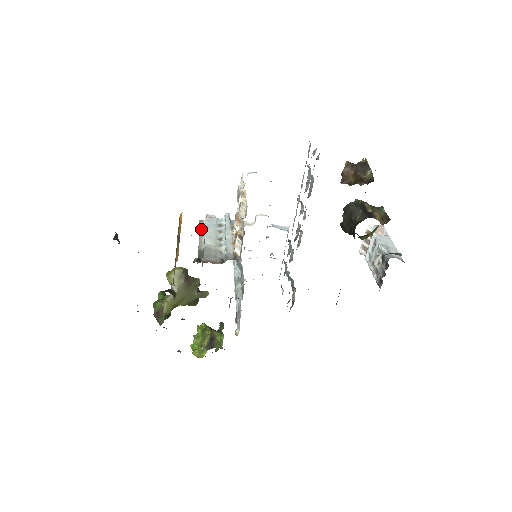
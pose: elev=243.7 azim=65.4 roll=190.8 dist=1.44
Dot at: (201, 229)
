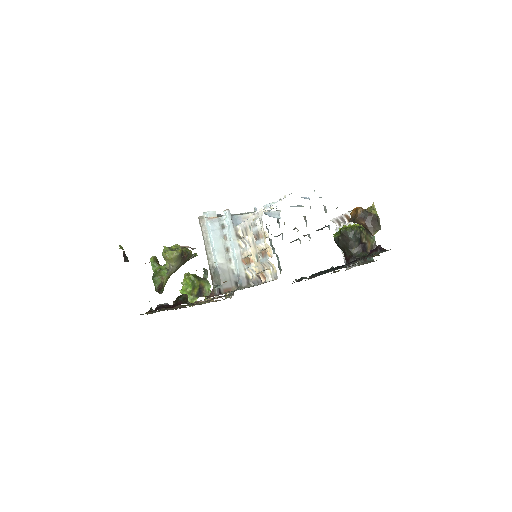
Dot at: (205, 232)
